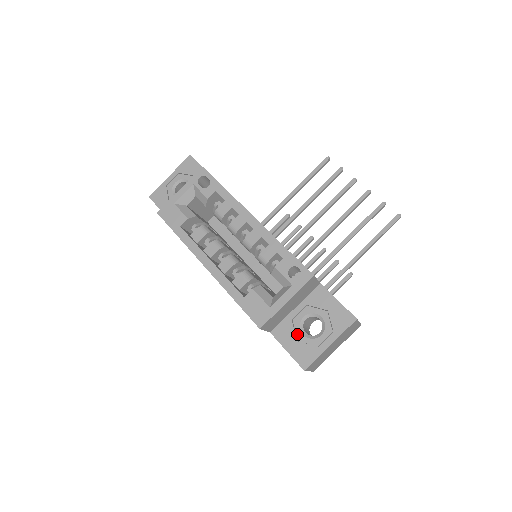
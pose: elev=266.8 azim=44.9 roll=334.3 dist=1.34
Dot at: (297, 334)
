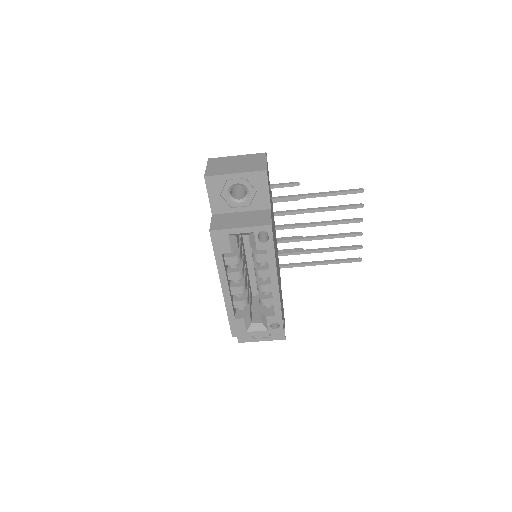
Dot at: occluded
